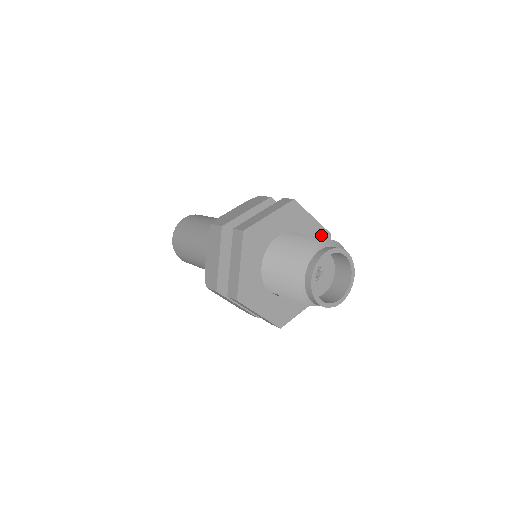
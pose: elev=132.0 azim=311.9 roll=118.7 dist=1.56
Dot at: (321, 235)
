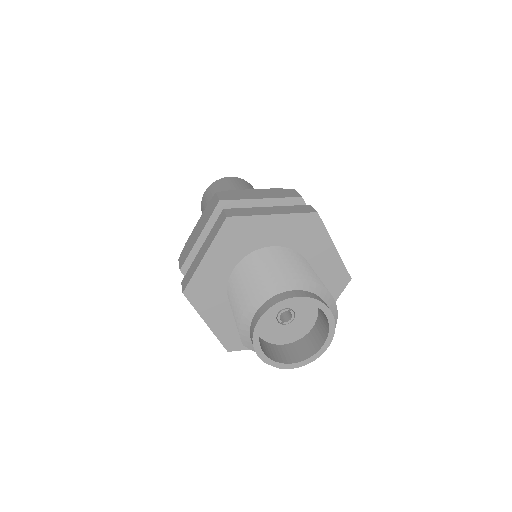
Dot at: (336, 273)
